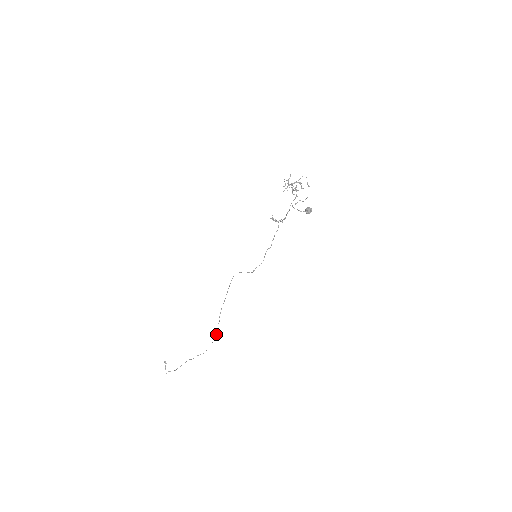
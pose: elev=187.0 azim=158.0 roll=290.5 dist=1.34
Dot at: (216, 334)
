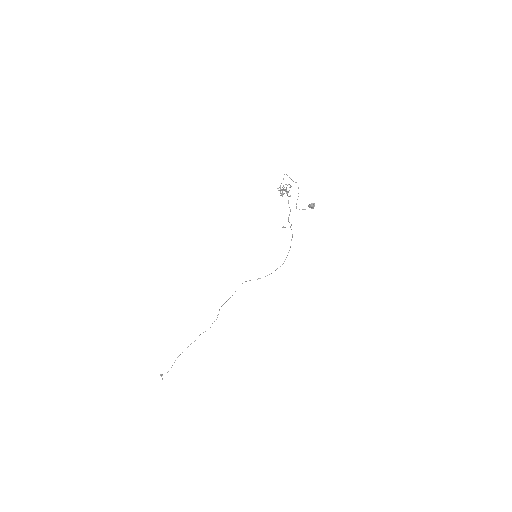
Dot at: occluded
